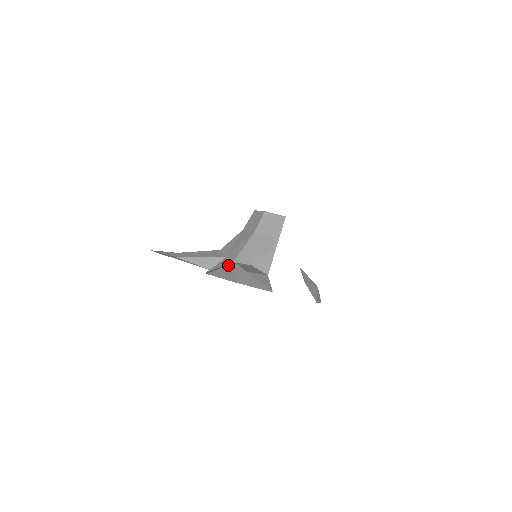
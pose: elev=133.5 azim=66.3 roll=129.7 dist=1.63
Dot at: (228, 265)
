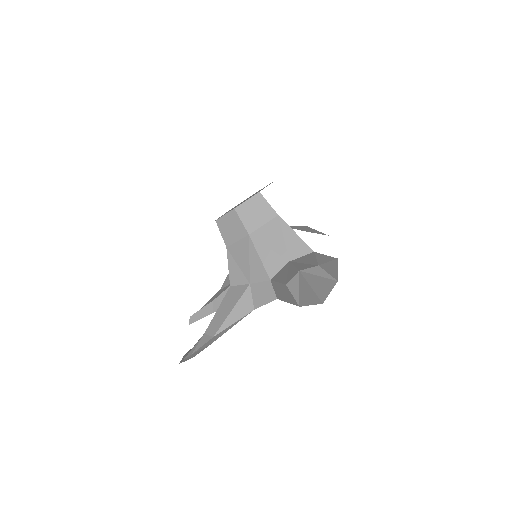
Dot at: (304, 278)
